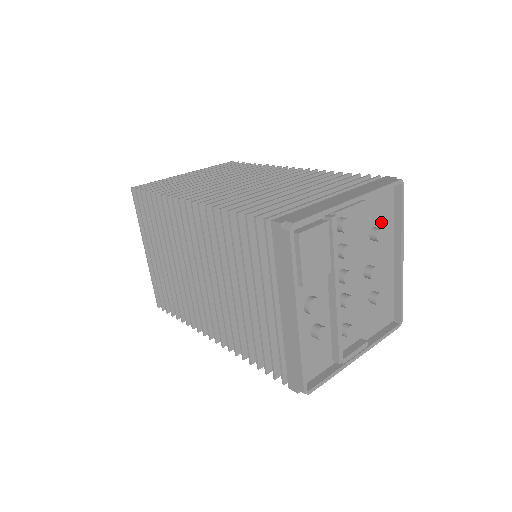
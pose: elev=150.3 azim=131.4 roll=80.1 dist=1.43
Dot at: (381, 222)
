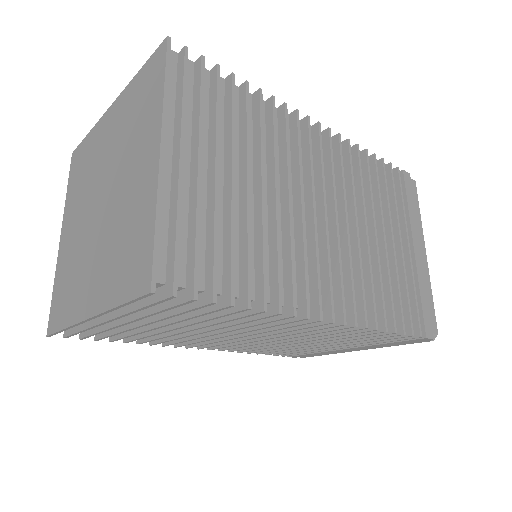
Dot at: occluded
